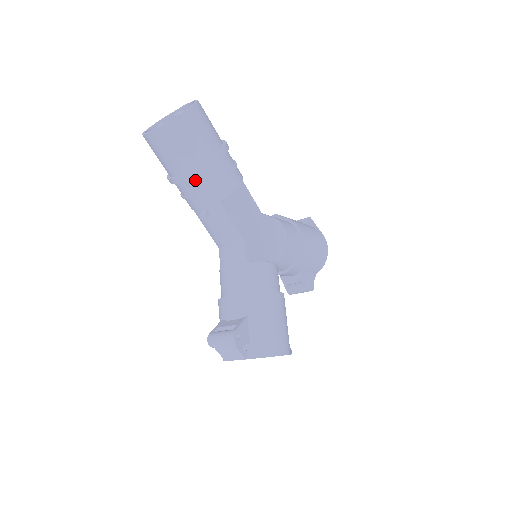
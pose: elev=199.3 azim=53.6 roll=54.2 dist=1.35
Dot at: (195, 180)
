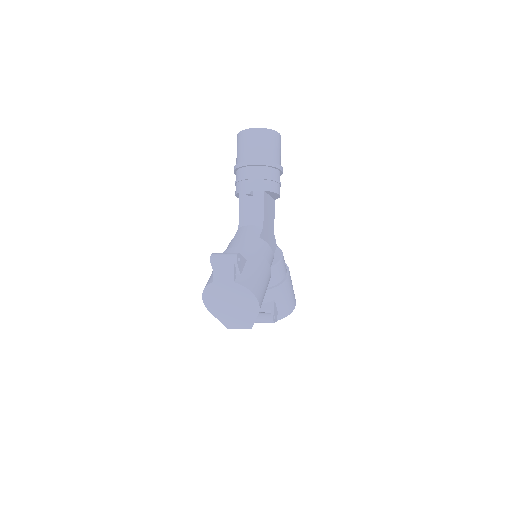
Dot at: (258, 169)
